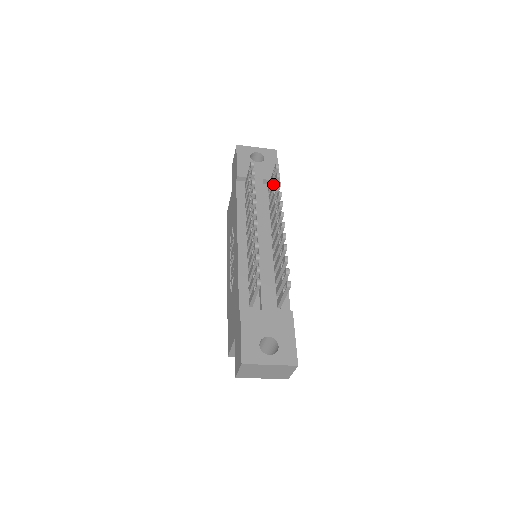
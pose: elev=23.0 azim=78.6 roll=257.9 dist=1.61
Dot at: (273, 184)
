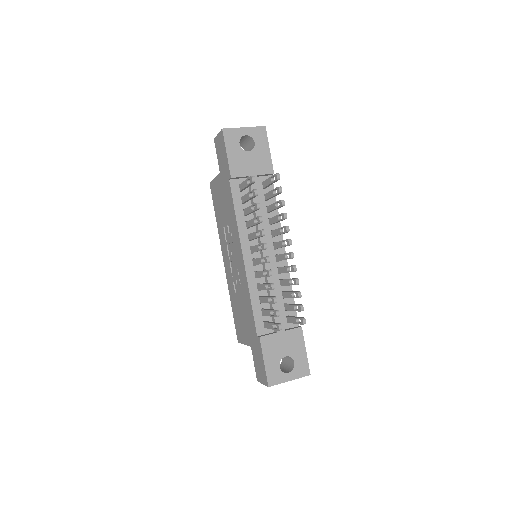
Dot at: (273, 193)
